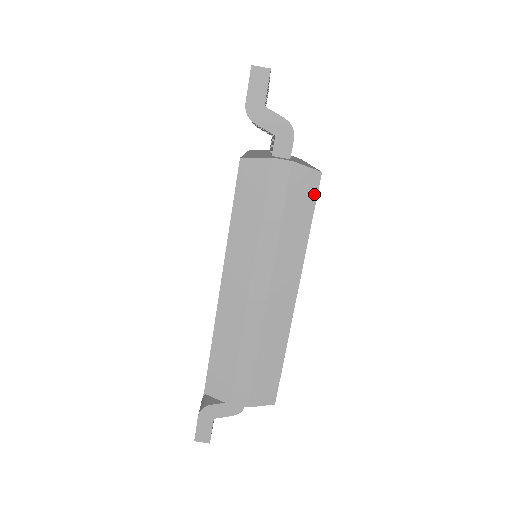
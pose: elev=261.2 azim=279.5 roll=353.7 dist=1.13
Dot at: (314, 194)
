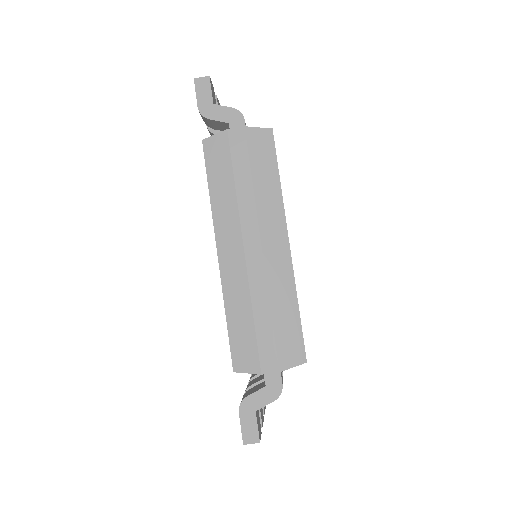
Dot at: (272, 148)
